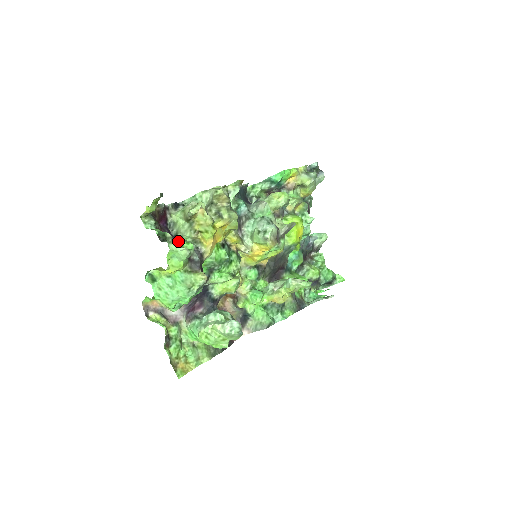
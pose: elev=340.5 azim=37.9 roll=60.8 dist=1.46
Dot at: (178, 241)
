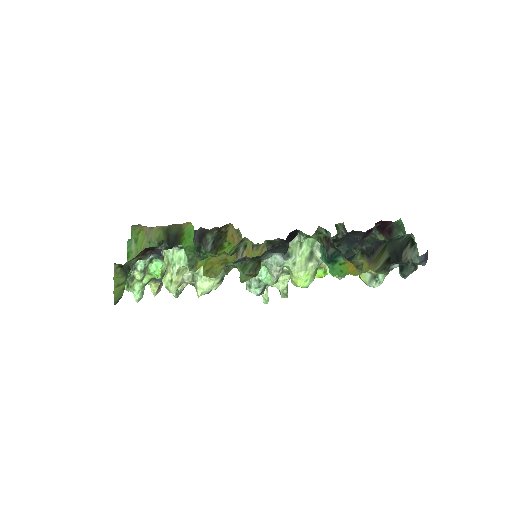
Dot at: (158, 258)
